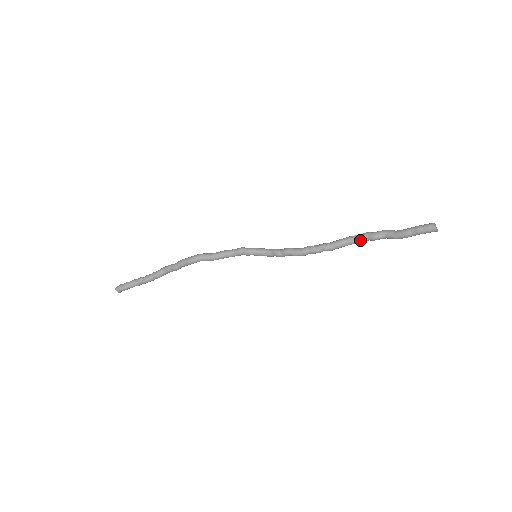
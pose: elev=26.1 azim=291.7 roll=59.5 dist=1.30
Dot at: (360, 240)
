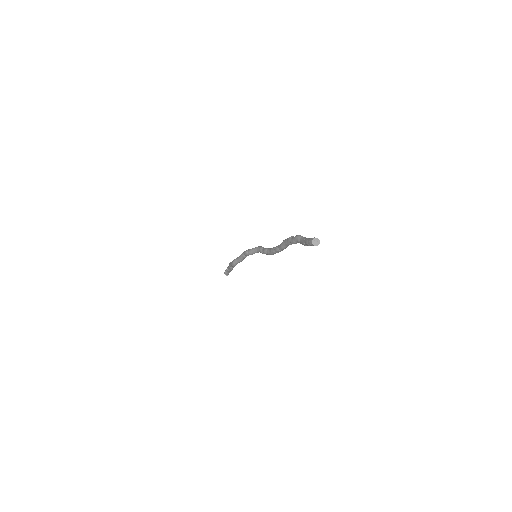
Dot at: occluded
